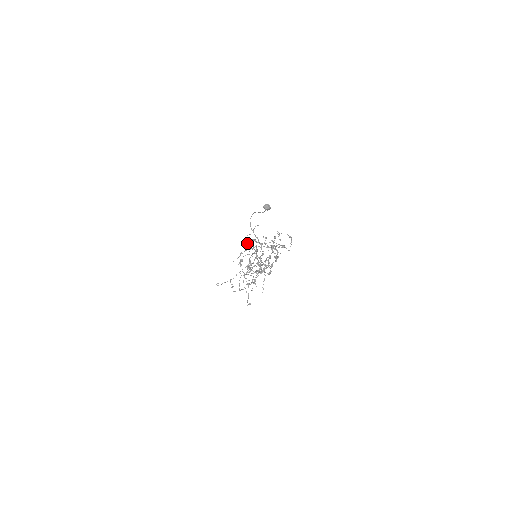
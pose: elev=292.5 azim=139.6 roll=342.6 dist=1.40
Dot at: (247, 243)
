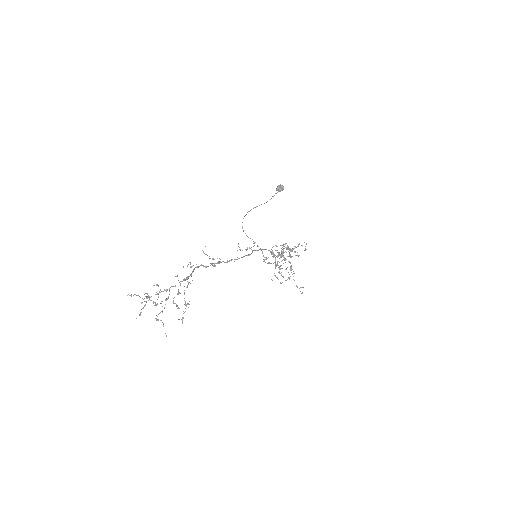
Dot at: (205, 267)
